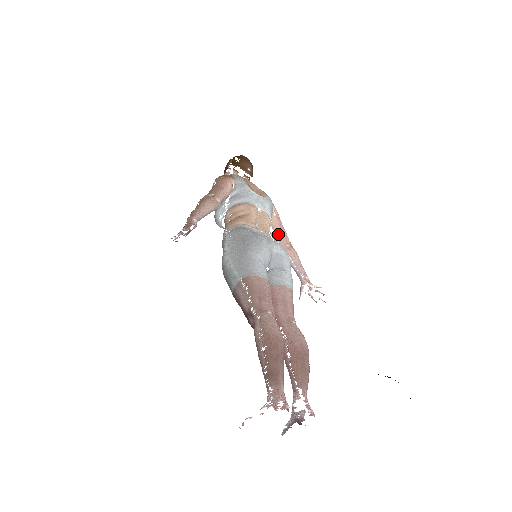
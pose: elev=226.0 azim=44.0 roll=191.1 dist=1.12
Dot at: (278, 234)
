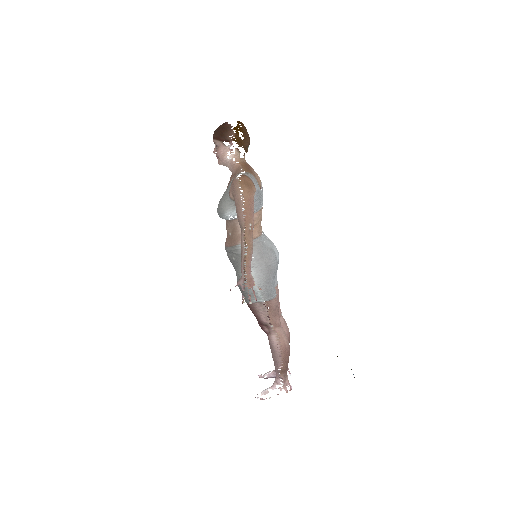
Dot at: occluded
